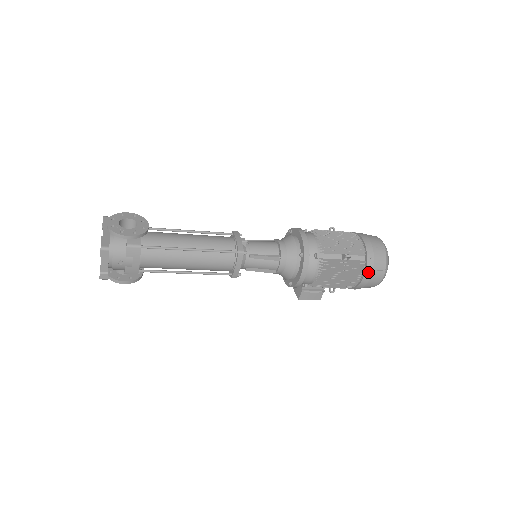
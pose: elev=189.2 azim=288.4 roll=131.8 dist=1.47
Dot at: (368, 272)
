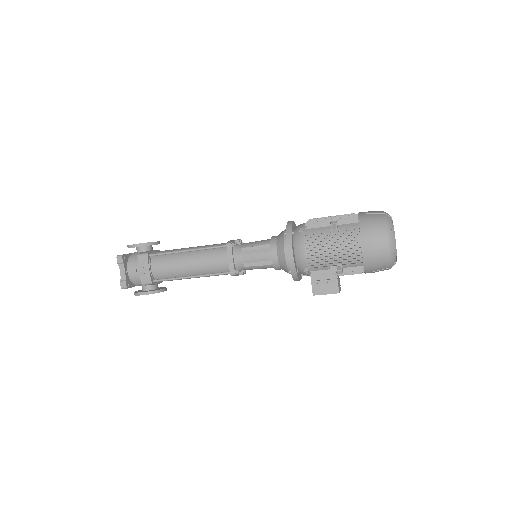
Dot at: (364, 235)
